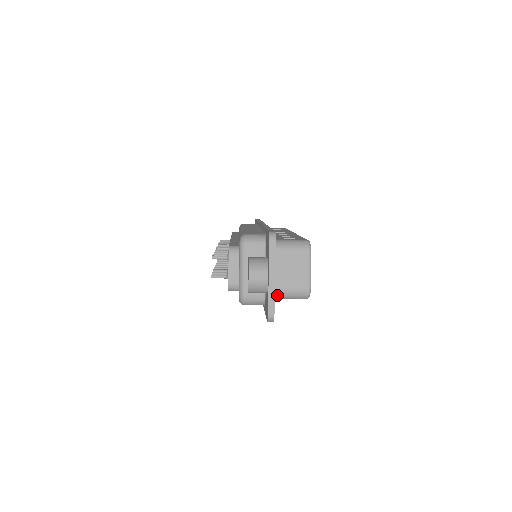
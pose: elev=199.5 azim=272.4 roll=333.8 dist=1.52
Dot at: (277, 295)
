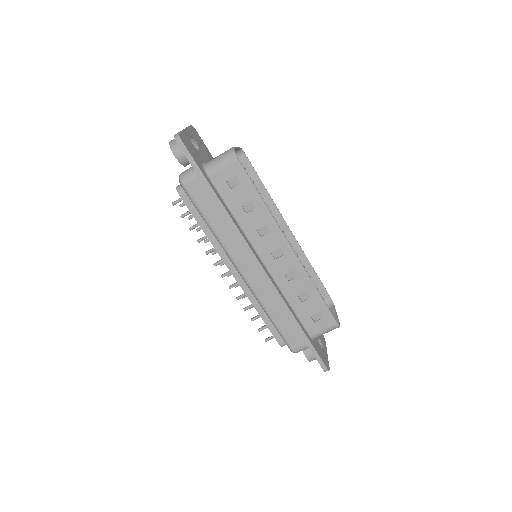
Dot at: (208, 165)
